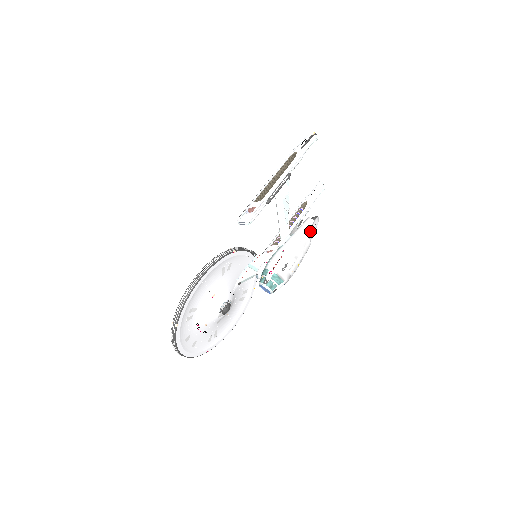
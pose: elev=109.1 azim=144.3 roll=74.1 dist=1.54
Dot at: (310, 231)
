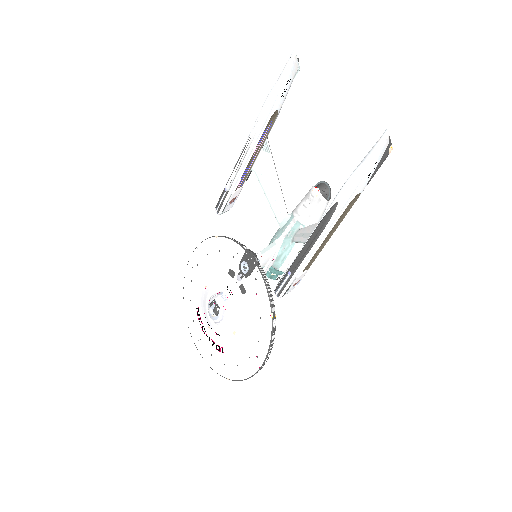
Dot at: occluded
